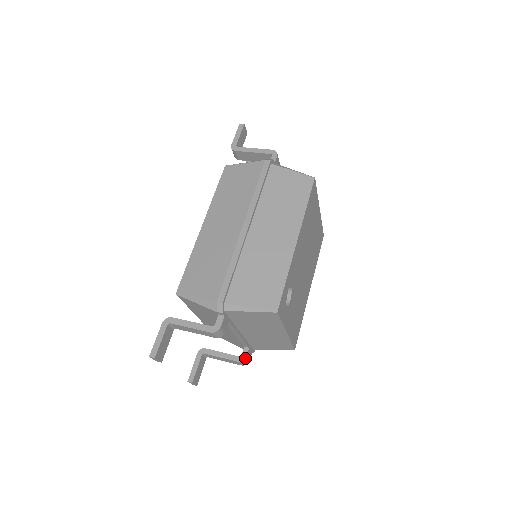
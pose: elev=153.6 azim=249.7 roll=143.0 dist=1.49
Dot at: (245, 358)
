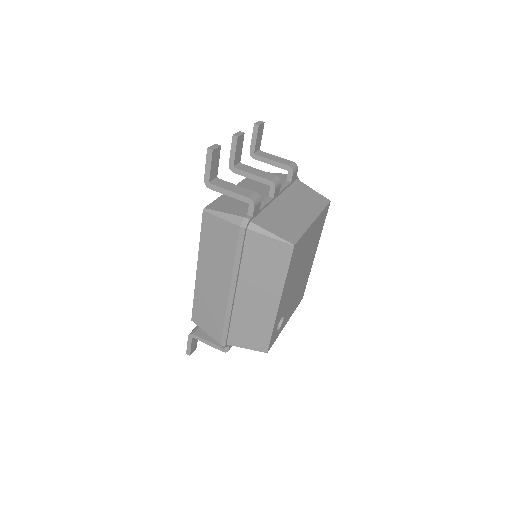
Dot at: occluded
